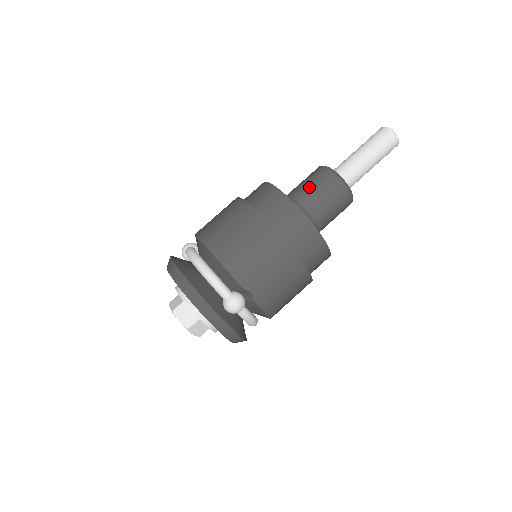
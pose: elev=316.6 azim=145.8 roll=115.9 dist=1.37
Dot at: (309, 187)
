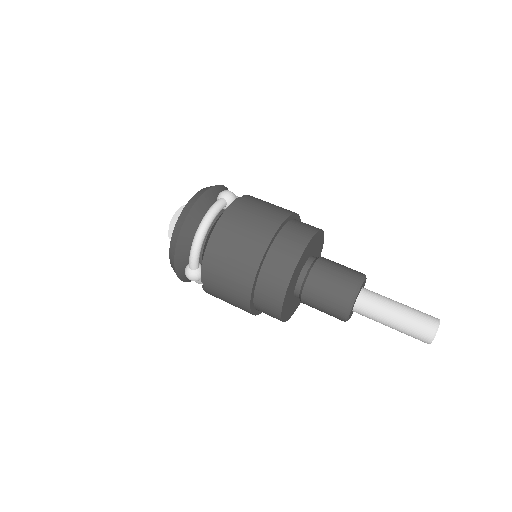
Dot at: (326, 284)
